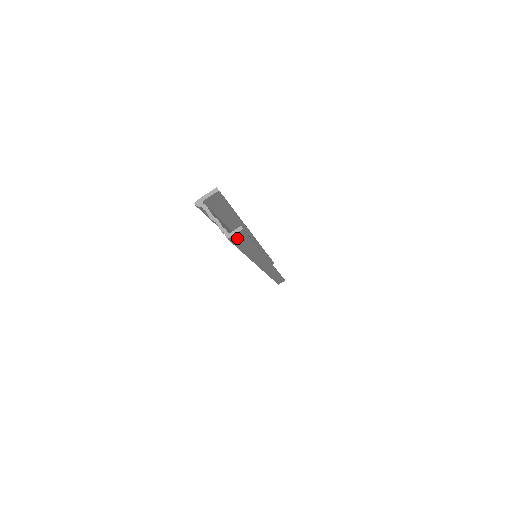
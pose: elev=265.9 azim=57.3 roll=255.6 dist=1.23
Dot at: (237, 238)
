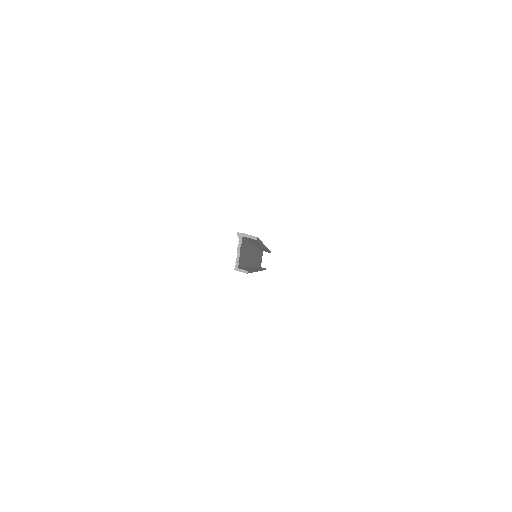
Dot at: occluded
